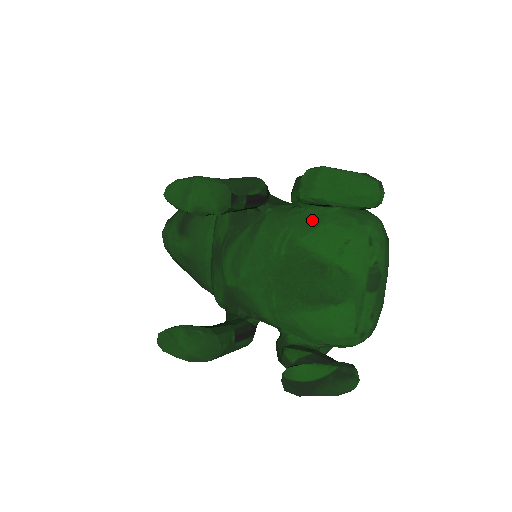
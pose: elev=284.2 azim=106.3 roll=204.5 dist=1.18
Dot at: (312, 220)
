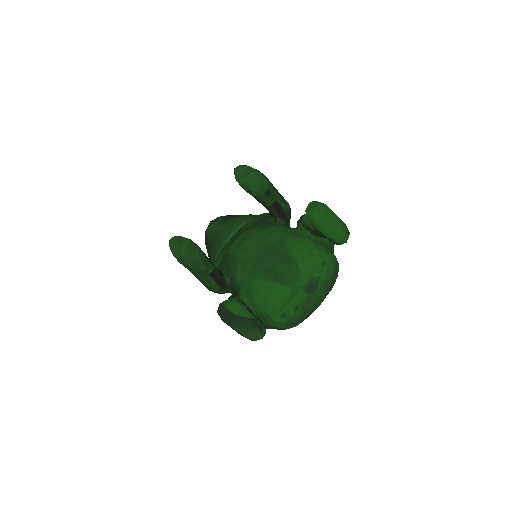
Dot at: (301, 236)
